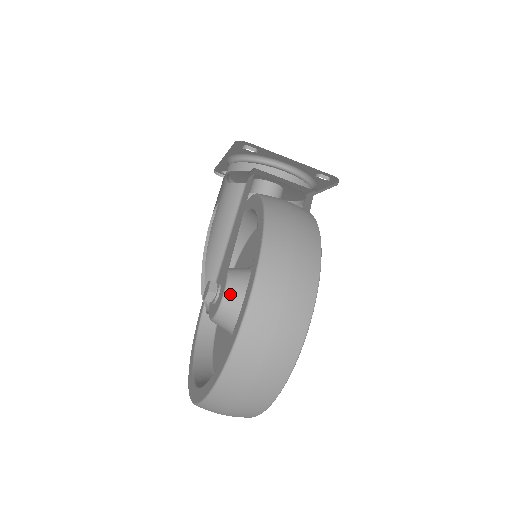
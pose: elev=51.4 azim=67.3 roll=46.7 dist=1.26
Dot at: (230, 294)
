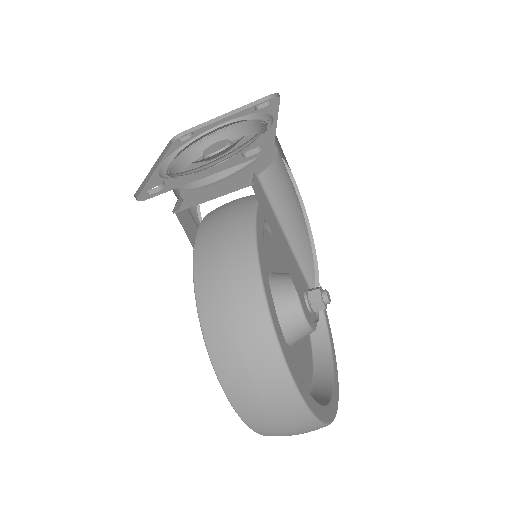
Dot at: occluded
